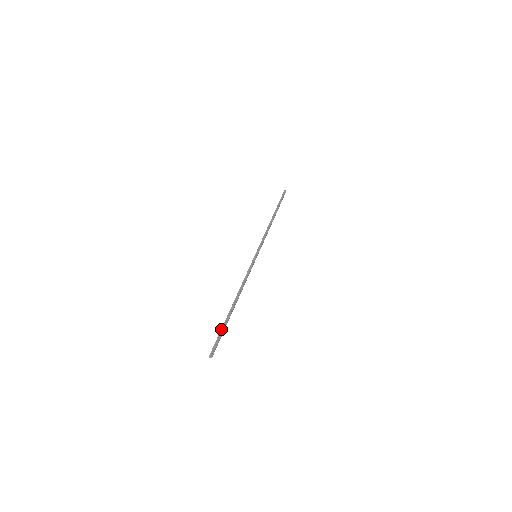
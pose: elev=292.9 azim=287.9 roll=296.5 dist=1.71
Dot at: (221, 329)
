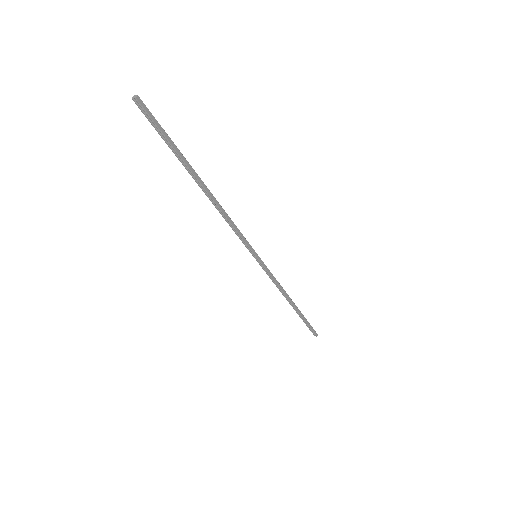
Dot at: (170, 141)
